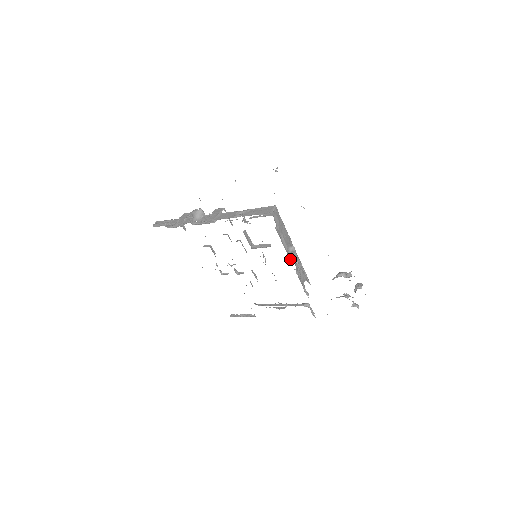
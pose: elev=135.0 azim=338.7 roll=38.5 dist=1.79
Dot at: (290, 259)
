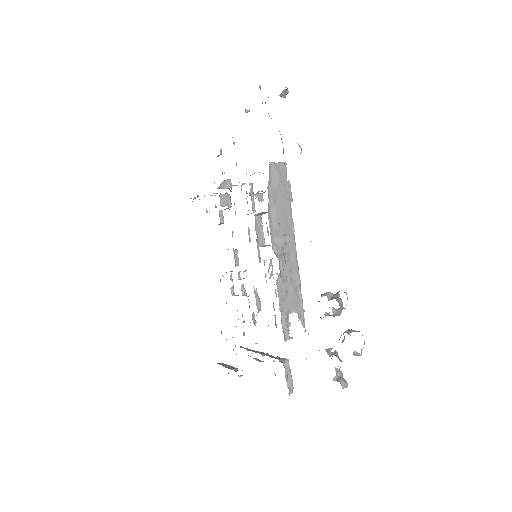
Dot at: (273, 250)
